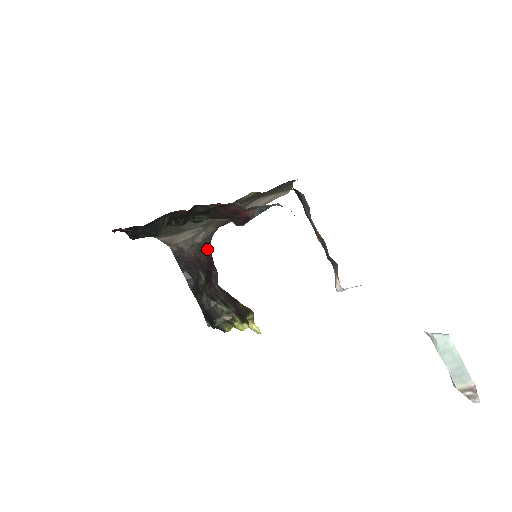
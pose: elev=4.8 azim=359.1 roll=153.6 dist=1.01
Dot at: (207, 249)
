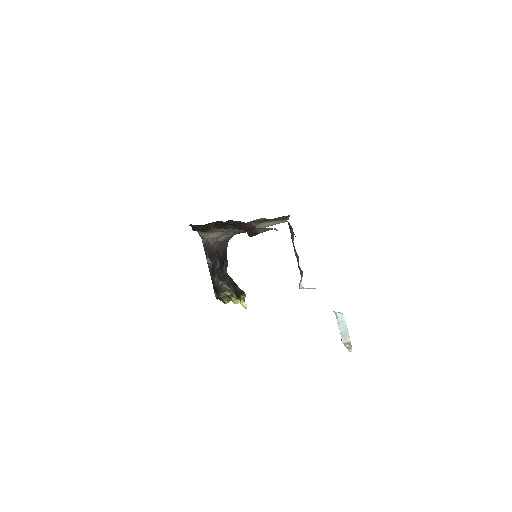
Dot at: (225, 247)
